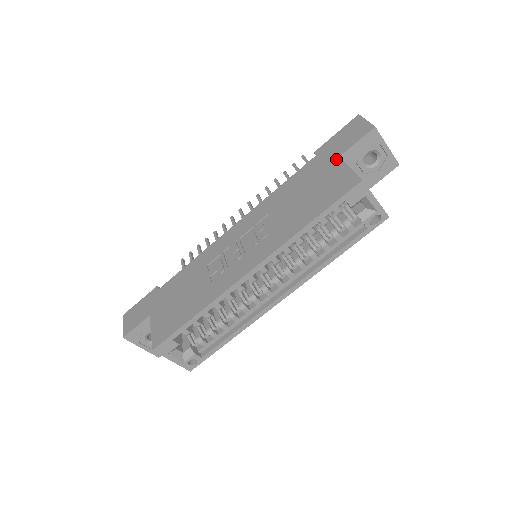
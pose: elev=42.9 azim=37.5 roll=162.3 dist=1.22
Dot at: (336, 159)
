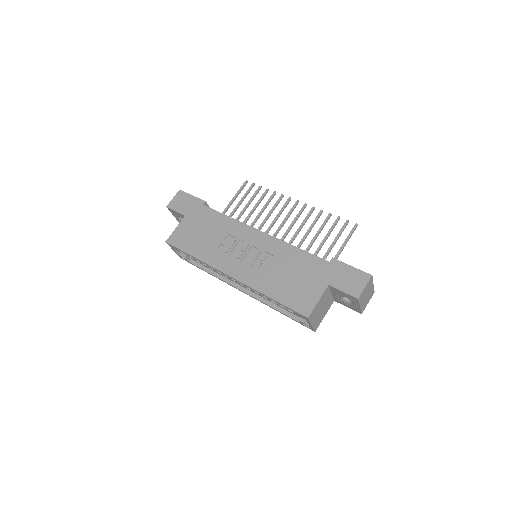
Dot at: (326, 284)
